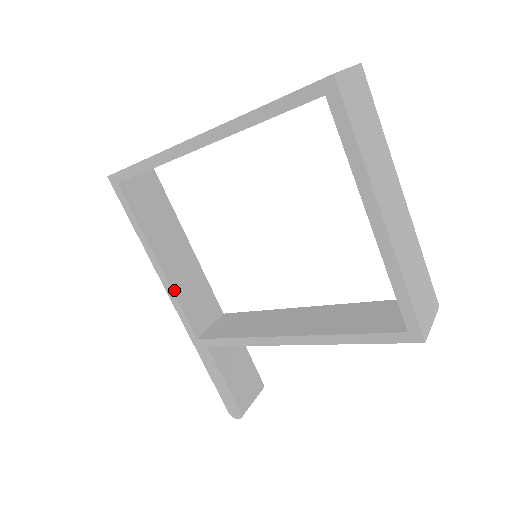
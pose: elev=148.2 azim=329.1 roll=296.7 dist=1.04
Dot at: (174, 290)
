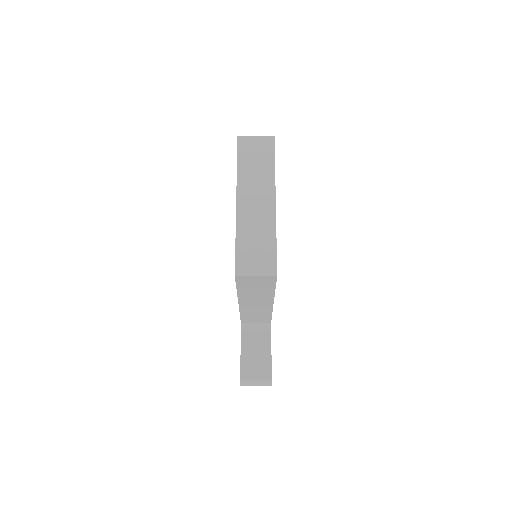
Dot at: occluded
